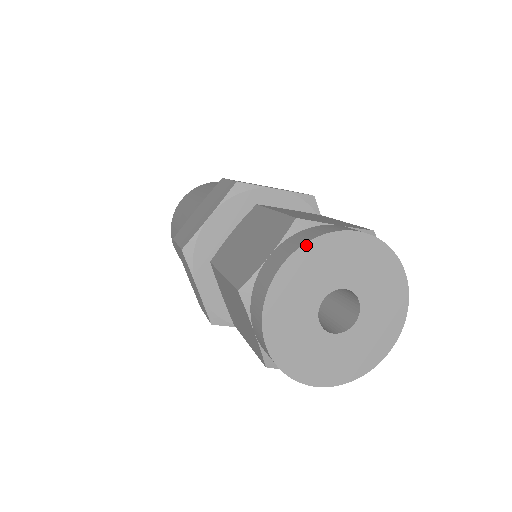
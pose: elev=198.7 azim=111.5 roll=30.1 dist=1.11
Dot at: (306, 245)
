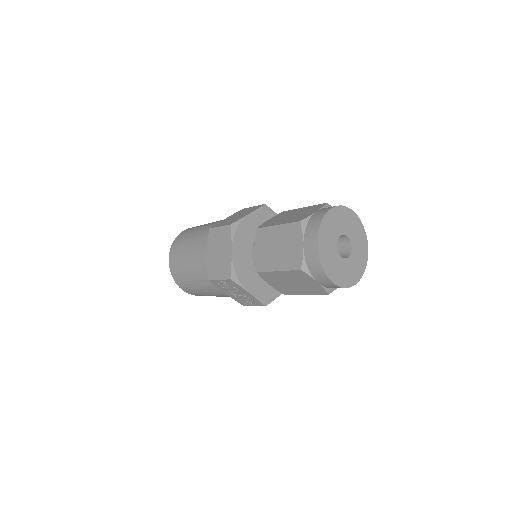
Dot at: (339, 206)
